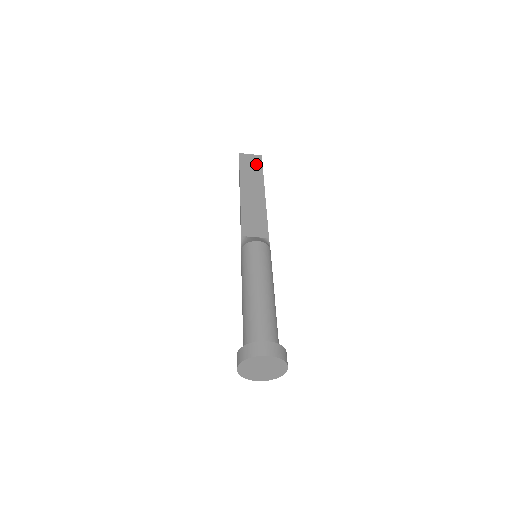
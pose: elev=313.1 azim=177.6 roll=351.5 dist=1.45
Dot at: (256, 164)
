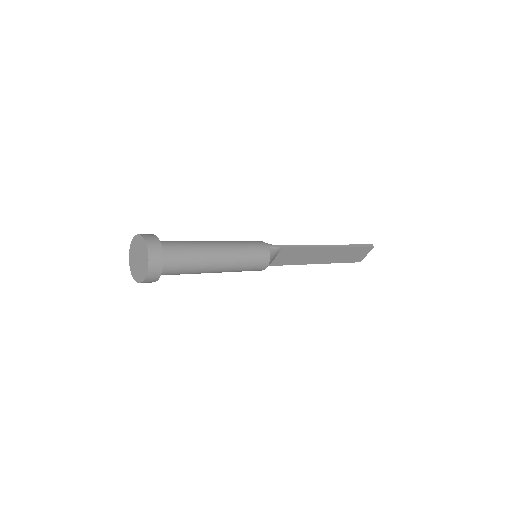
Dot at: occluded
